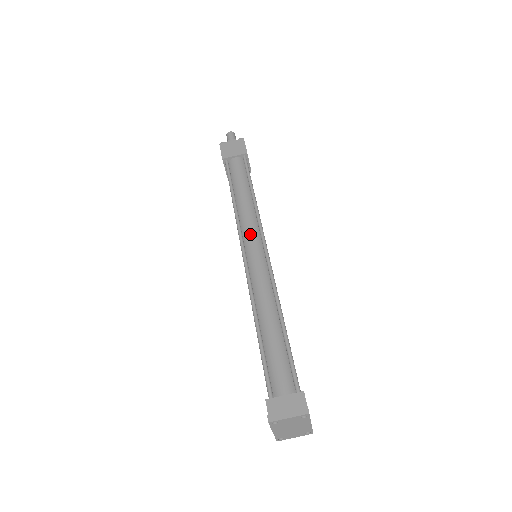
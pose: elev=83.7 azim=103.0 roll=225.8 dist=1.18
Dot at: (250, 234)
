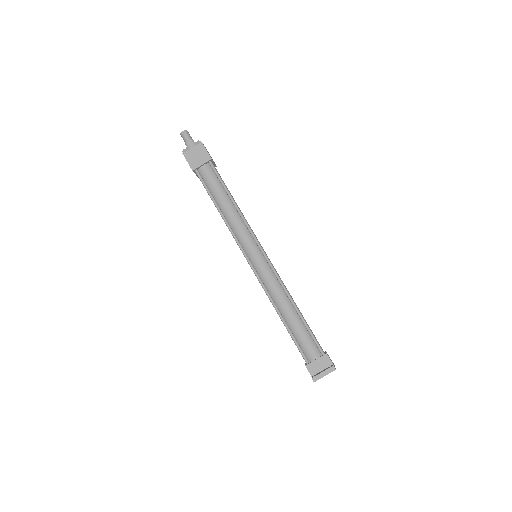
Dot at: (247, 243)
